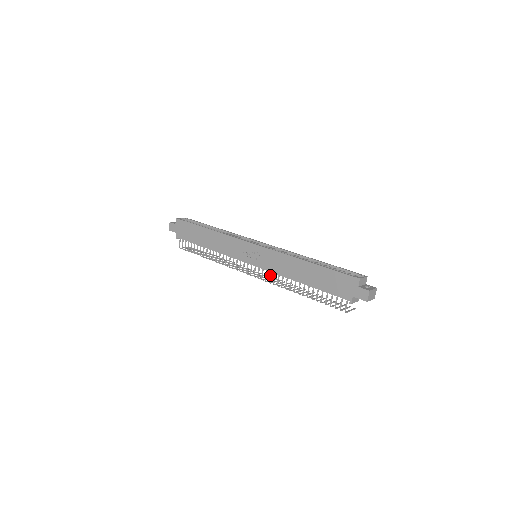
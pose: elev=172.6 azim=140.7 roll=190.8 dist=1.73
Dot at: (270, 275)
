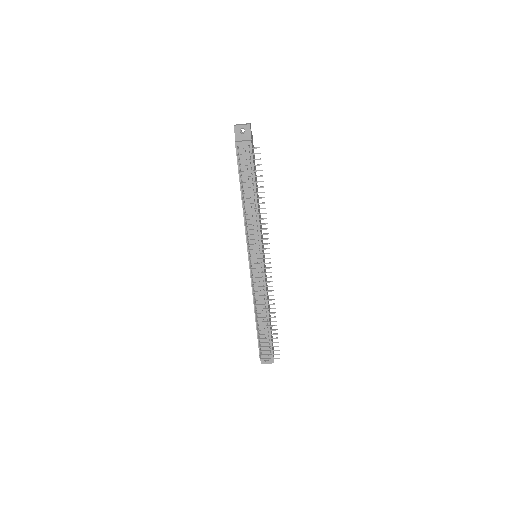
Dot at: (247, 237)
